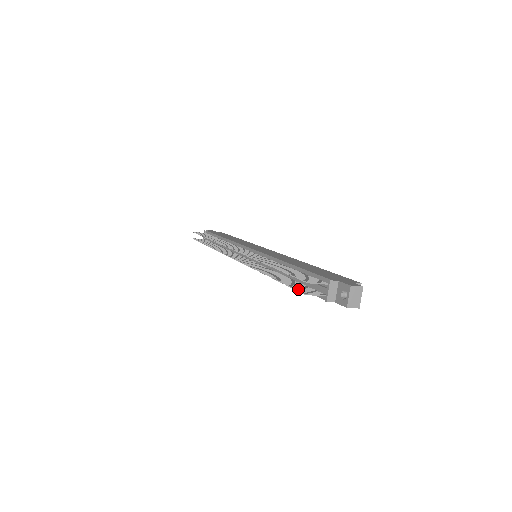
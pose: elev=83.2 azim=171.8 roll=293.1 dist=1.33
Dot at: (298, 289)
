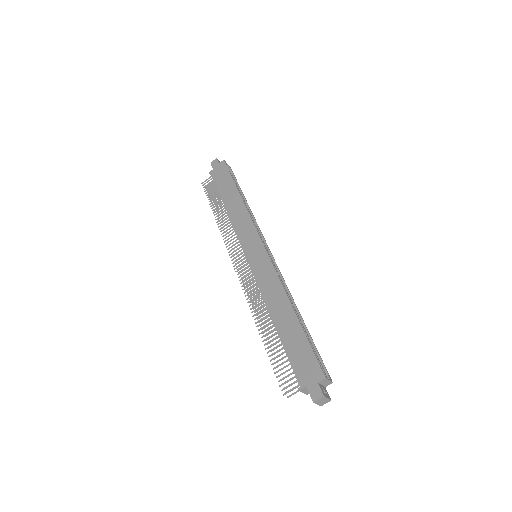
Dot at: occluded
